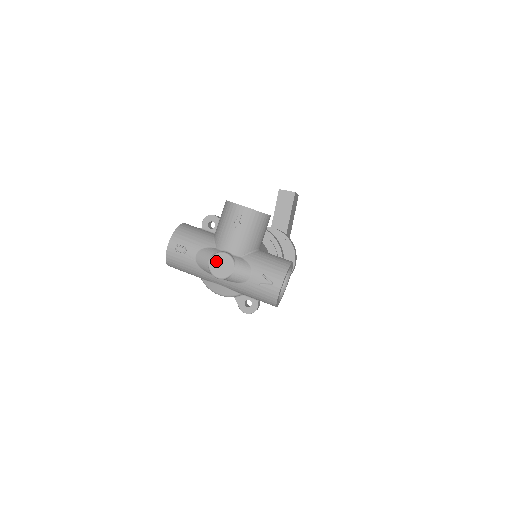
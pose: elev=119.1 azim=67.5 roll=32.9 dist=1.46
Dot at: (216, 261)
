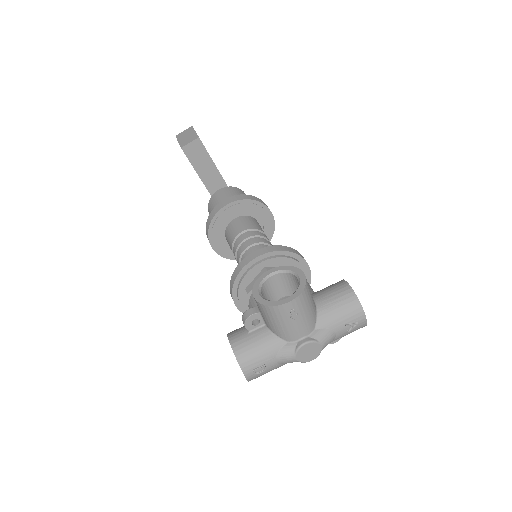
Dot at: (302, 354)
